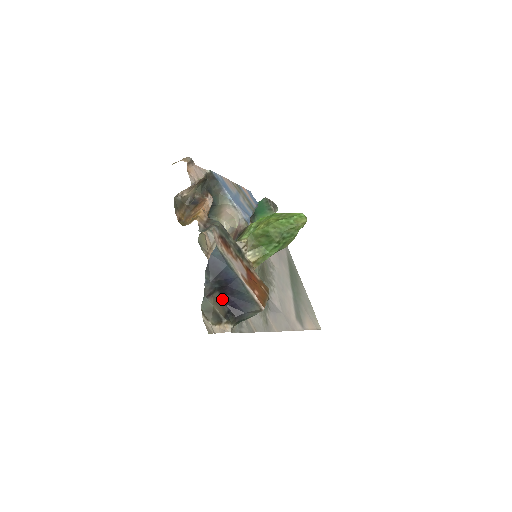
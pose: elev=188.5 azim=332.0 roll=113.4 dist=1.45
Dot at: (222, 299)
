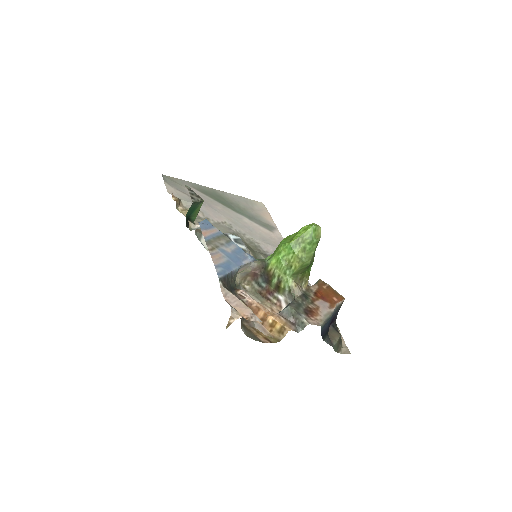
Dot at: occluded
